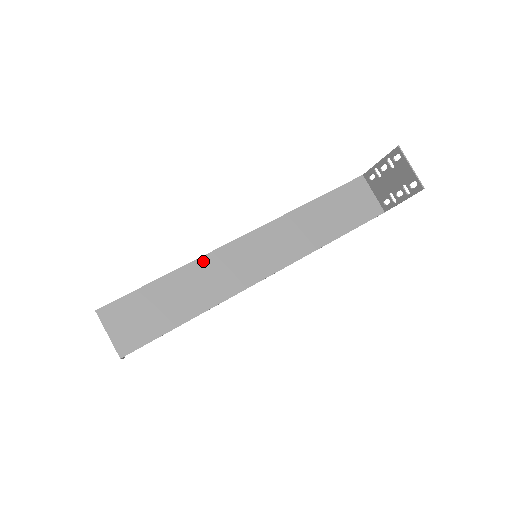
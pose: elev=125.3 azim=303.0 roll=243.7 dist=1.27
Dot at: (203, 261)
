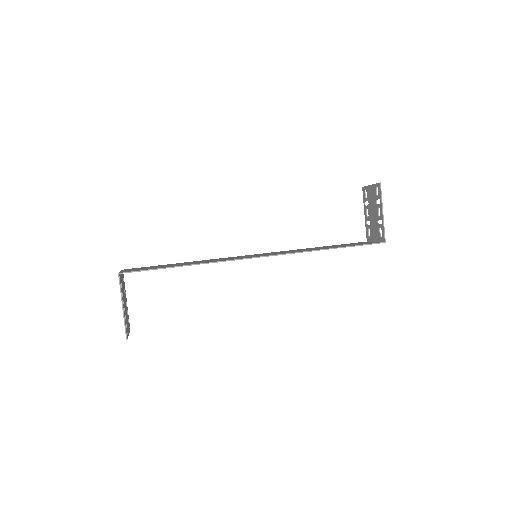
Dot at: (213, 259)
